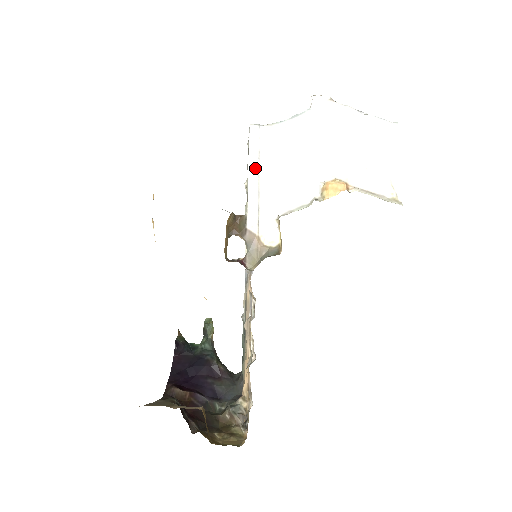
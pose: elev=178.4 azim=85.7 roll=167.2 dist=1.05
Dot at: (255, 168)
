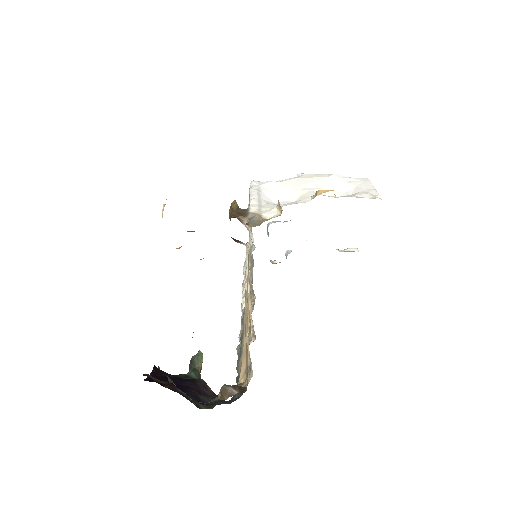
Dot at: (256, 192)
